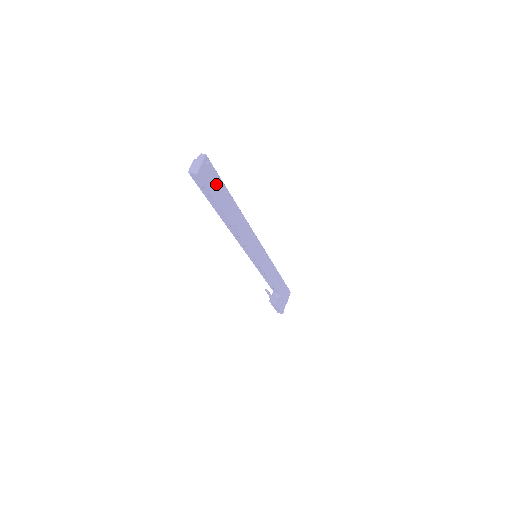
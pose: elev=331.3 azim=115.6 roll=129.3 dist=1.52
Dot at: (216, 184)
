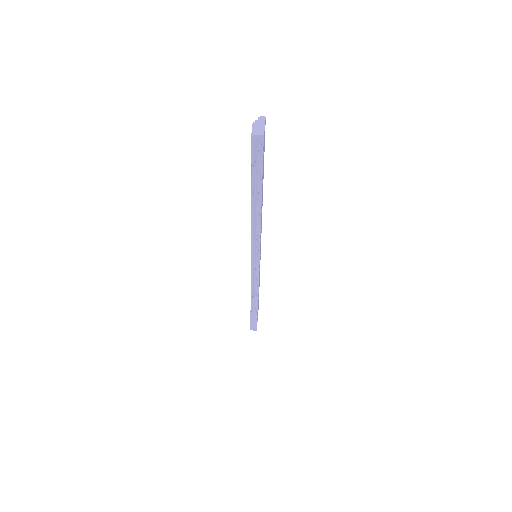
Dot at: occluded
